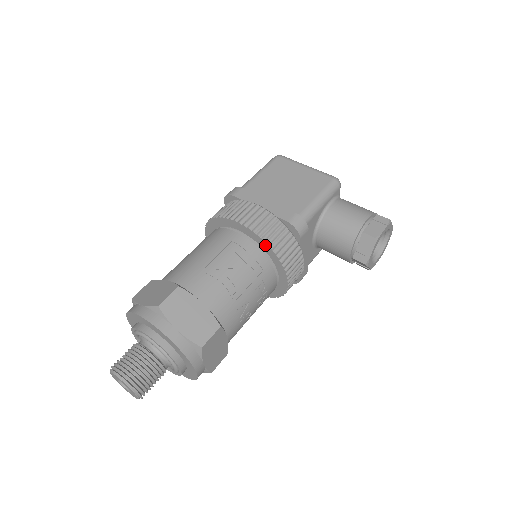
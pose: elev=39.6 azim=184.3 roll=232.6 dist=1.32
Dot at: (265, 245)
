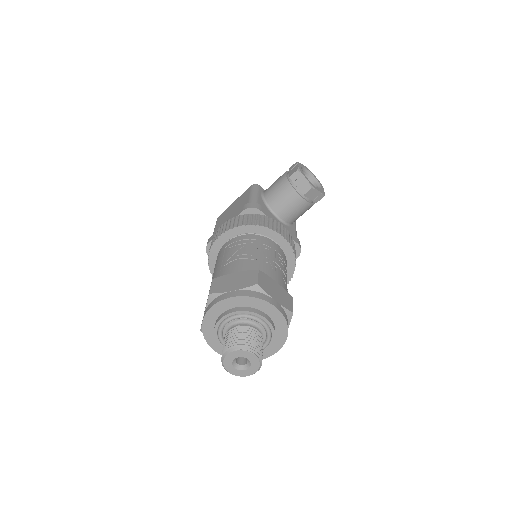
Dot at: (243, 228)
